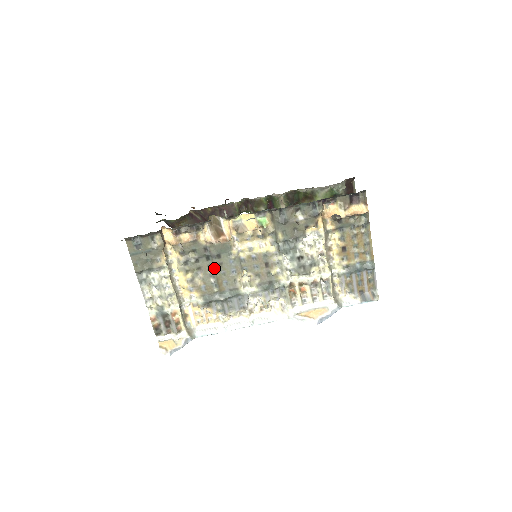
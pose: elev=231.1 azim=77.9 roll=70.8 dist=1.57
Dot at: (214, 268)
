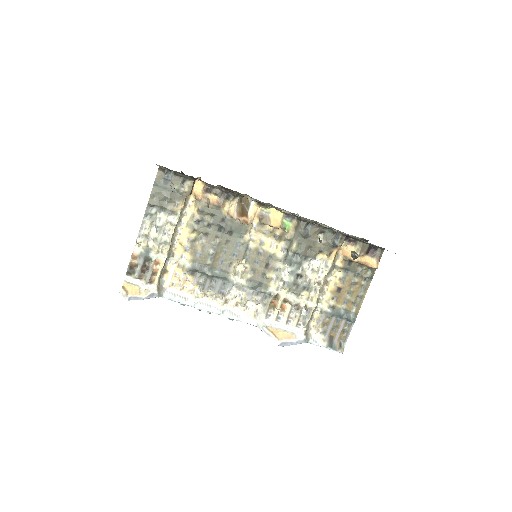
Dot at: (220, 241)
